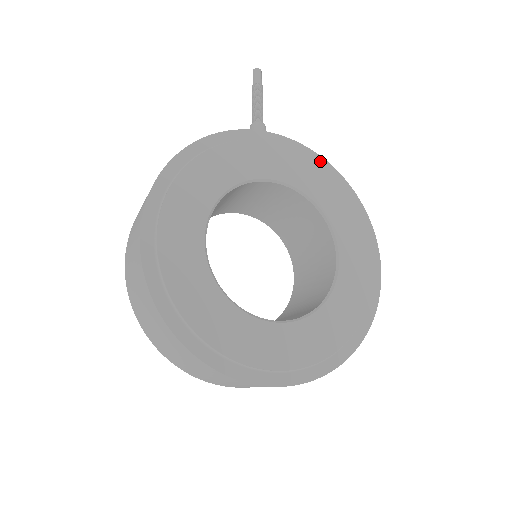
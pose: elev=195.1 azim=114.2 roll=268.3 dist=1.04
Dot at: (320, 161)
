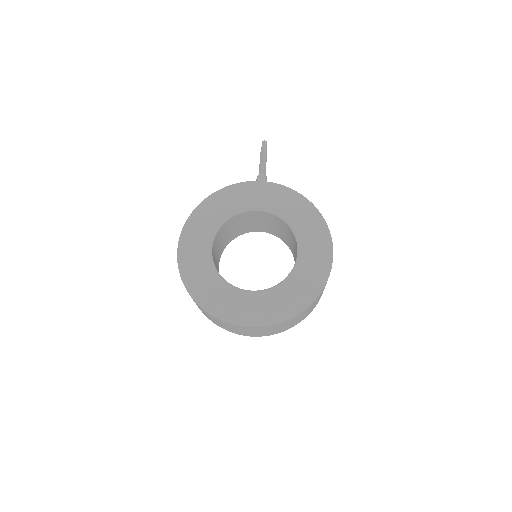
Dot at: (293, 193)
